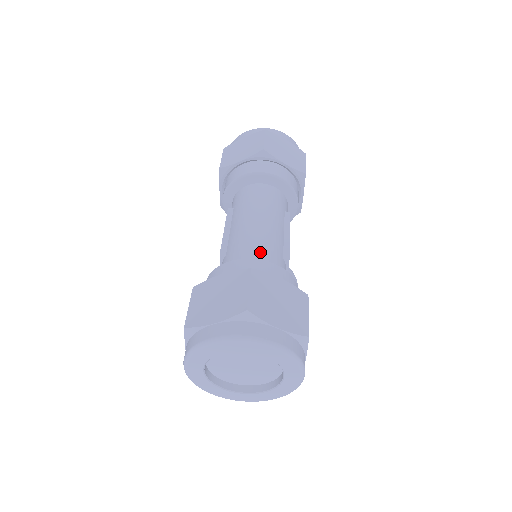
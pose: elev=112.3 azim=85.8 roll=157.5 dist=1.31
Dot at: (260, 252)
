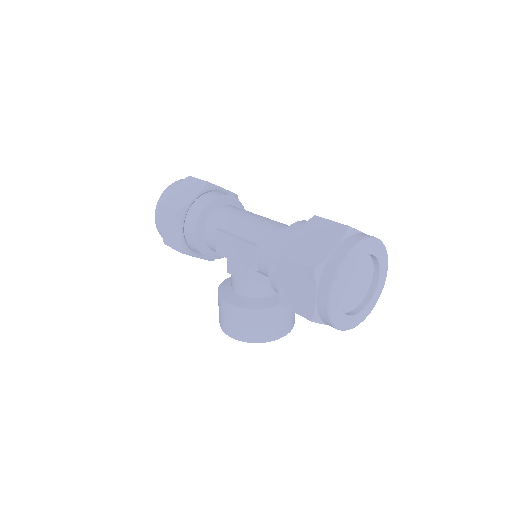
Dot at: (286, 226)
